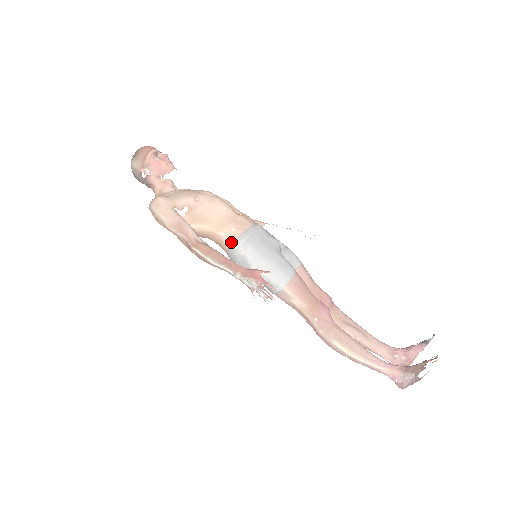
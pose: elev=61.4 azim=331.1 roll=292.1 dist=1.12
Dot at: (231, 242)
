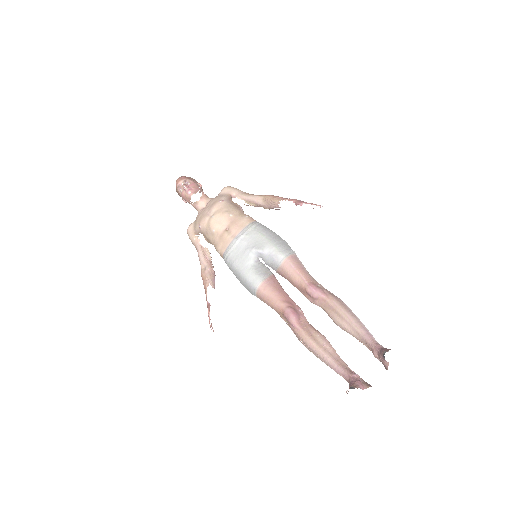
Dot at: occluded
